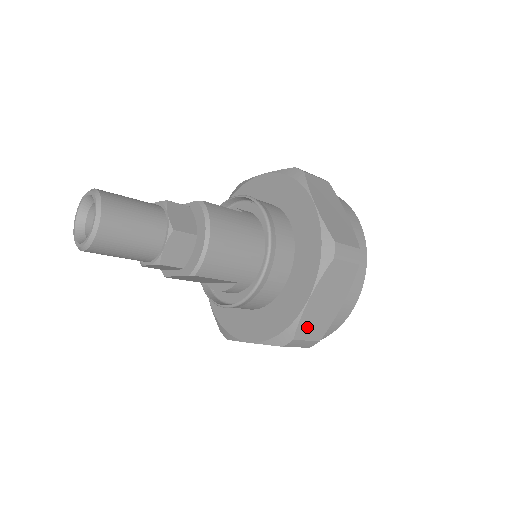
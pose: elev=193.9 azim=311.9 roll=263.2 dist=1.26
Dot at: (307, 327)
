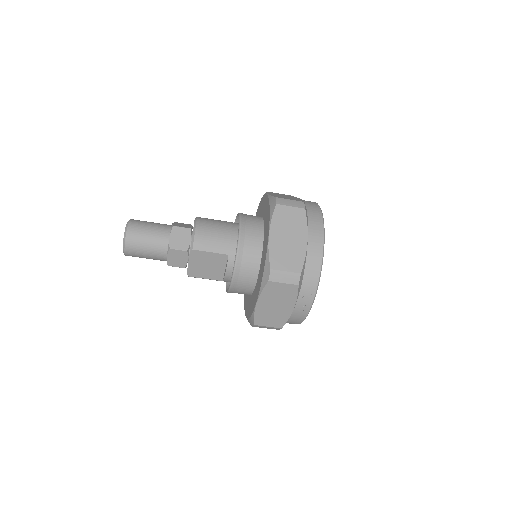
Dot at: (280, 259)
